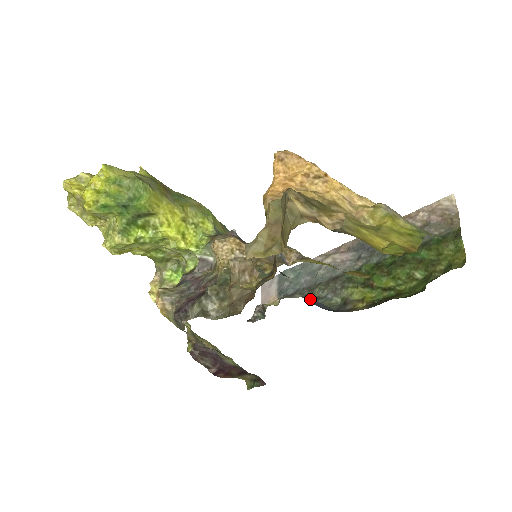
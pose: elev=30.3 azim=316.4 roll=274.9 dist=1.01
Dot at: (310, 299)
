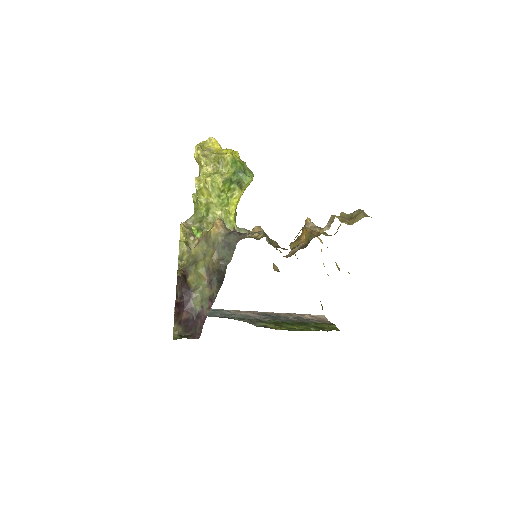
Dot at: occluded
